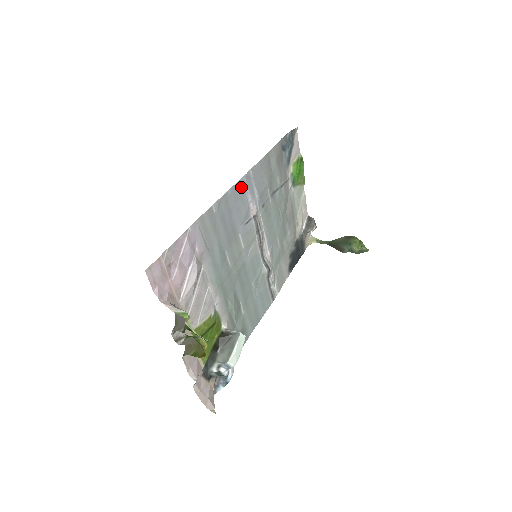
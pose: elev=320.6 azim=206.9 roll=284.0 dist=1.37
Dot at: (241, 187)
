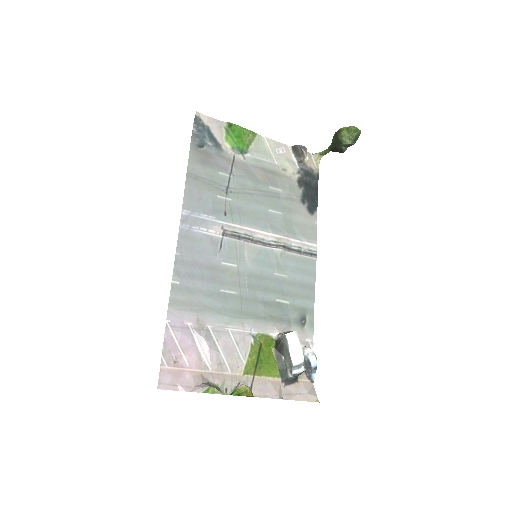
Dot at: (186, 235)
